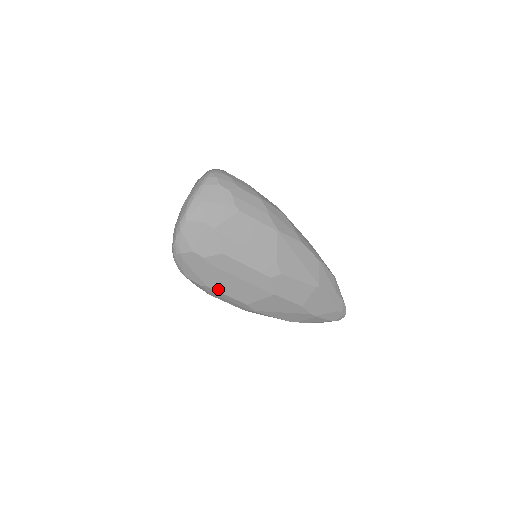
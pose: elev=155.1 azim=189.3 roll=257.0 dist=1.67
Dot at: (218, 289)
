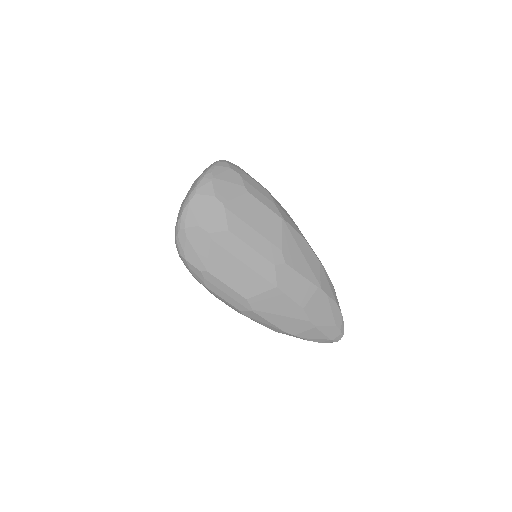
Dot at: (218, 276)
